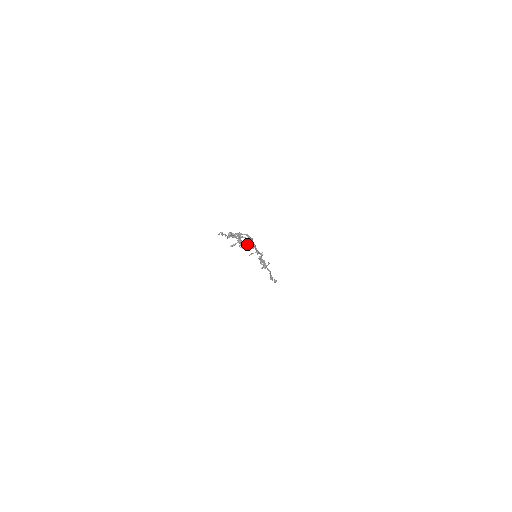
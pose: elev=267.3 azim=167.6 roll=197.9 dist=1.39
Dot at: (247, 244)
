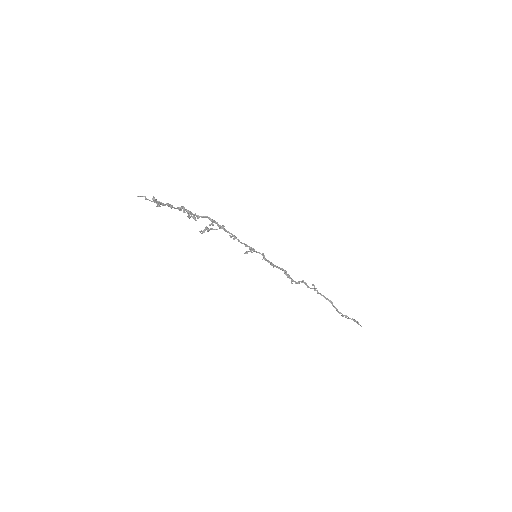
Dot at: (153, 199)
